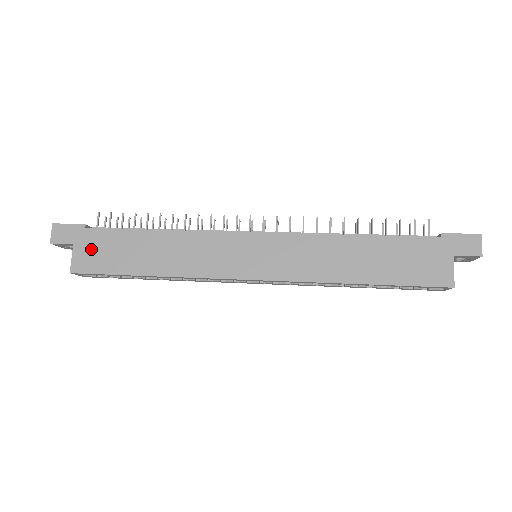
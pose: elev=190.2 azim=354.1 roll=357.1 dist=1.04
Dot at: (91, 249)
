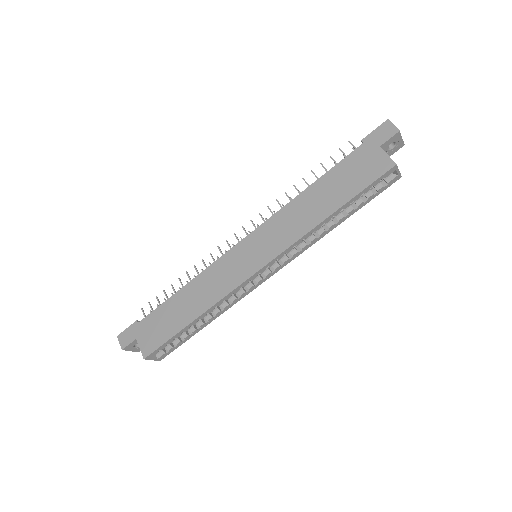
Dot at: (148, 333)
